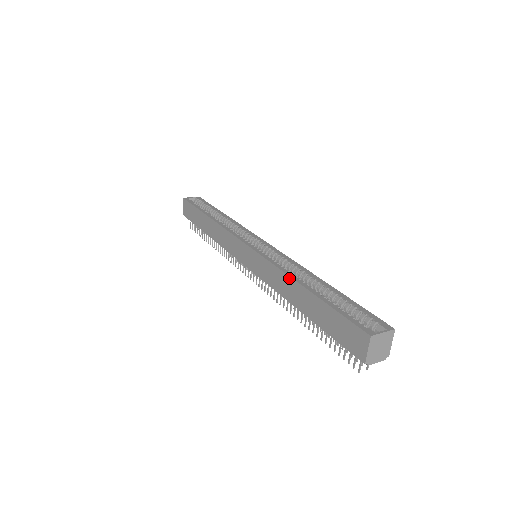
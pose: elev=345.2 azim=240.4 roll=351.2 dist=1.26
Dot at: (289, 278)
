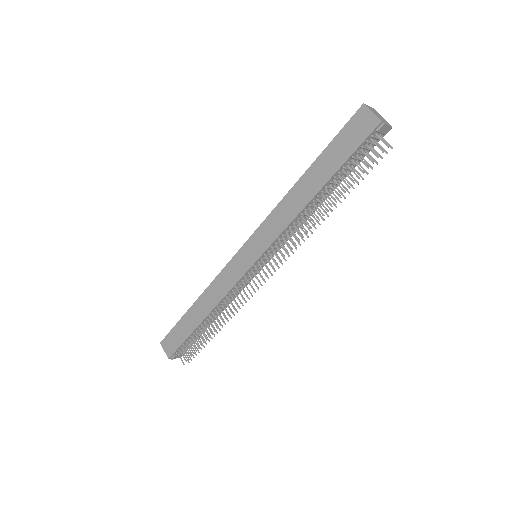
Dot at: (289, 193)
